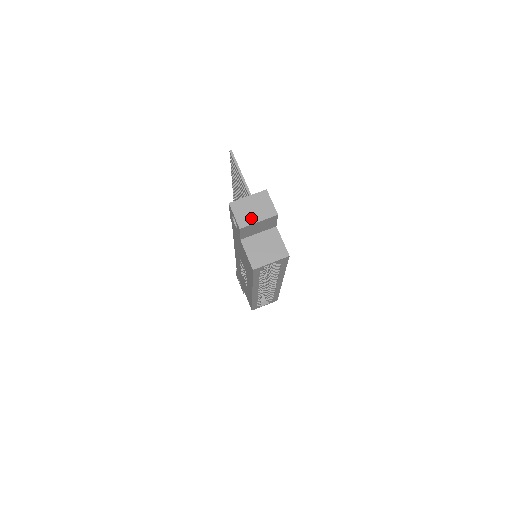
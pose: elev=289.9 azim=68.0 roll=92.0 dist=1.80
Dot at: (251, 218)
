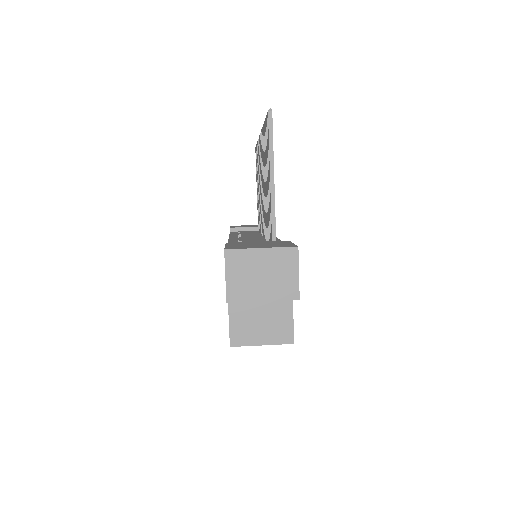
Dot at: (252, 290)
